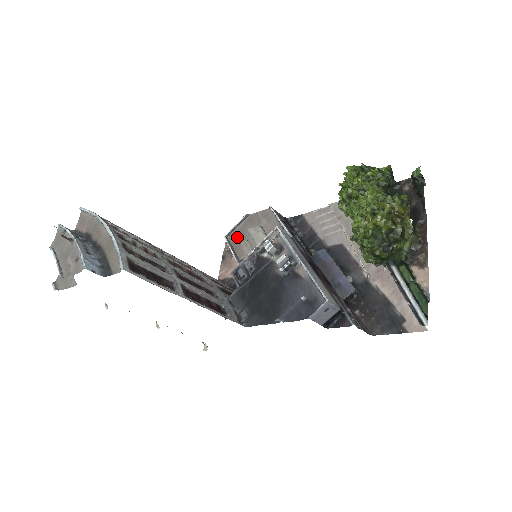
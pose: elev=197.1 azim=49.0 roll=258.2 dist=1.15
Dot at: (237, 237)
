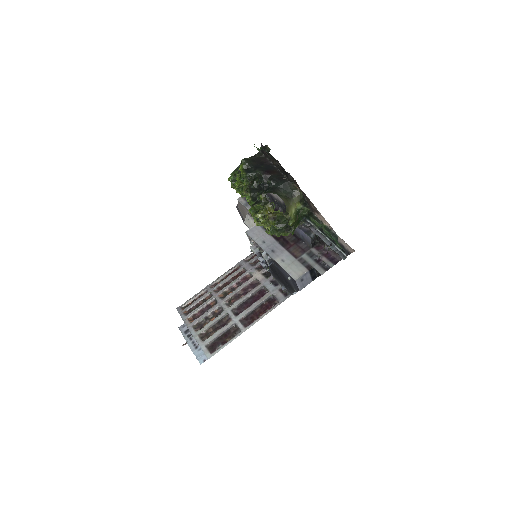
Dot at: occluded
